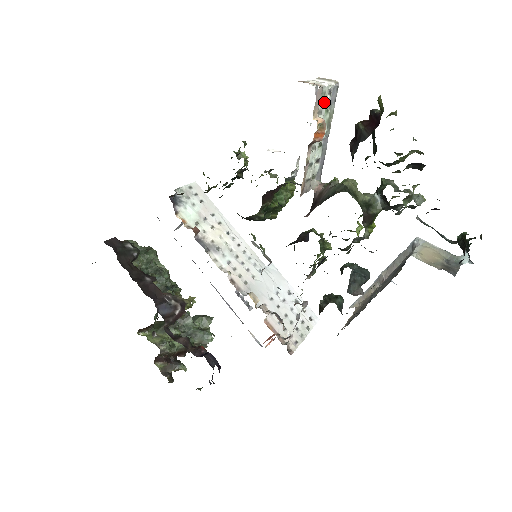
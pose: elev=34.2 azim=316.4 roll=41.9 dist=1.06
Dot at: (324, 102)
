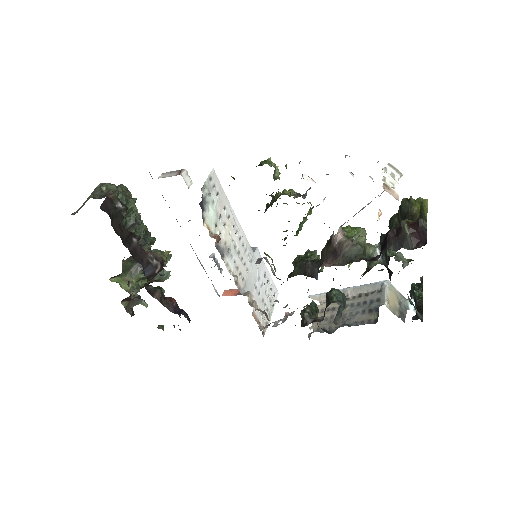
Dot at: occluded
